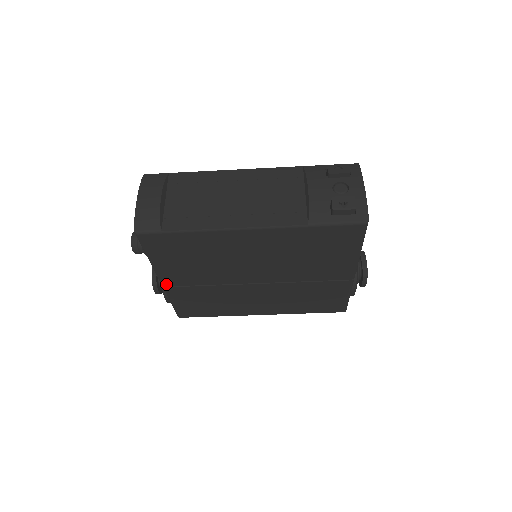
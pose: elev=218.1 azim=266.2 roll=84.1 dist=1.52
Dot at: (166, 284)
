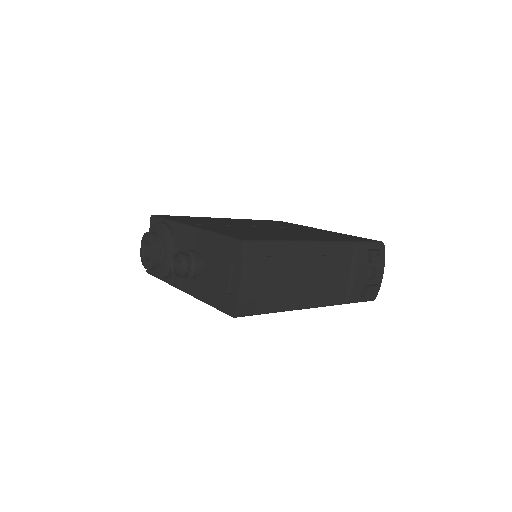
Dot at: occluded
